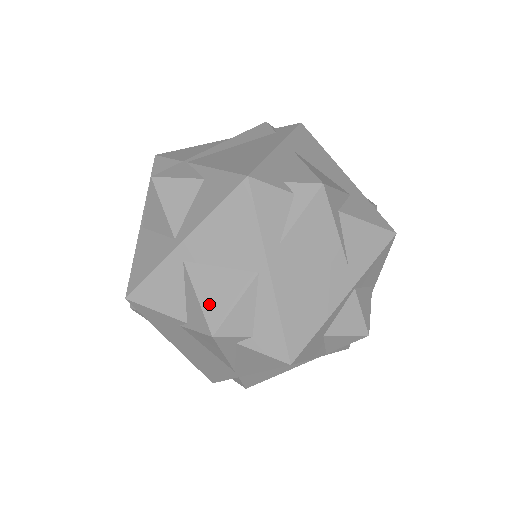
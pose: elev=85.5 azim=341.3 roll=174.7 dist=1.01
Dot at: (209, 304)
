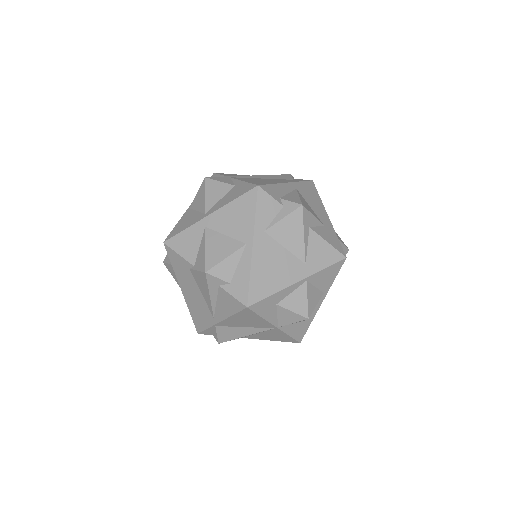
Dot at: (211, 254)
